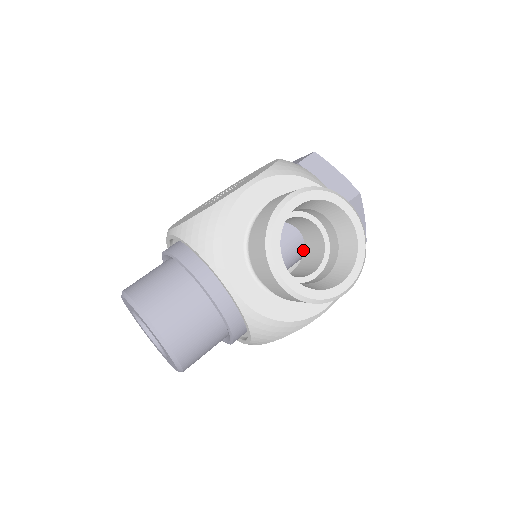
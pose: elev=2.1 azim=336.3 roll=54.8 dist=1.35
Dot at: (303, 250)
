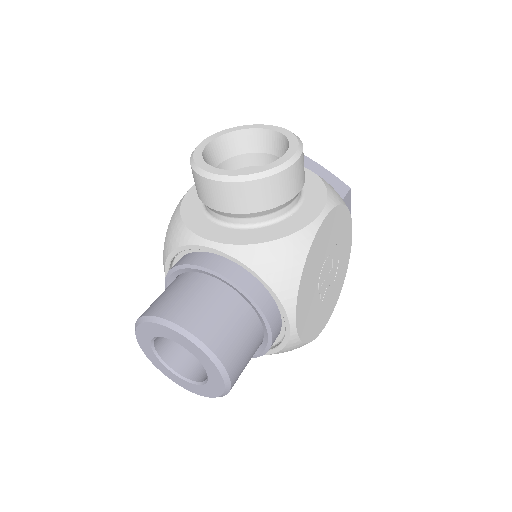
Dot at: occluded
